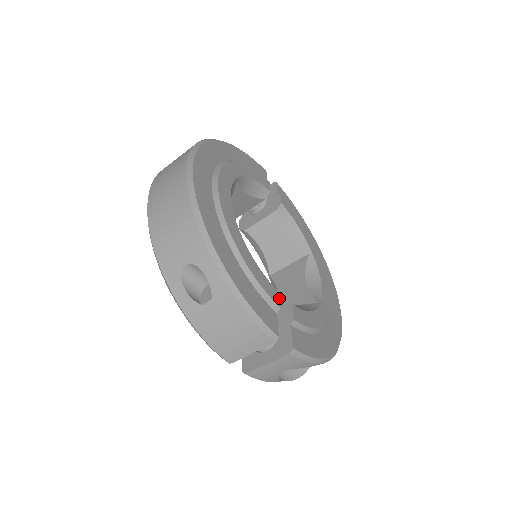
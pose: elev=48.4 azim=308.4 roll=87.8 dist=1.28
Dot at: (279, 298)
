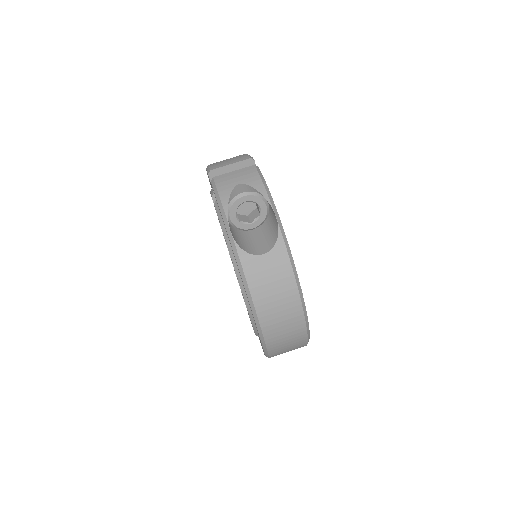
Dot at: occluded
